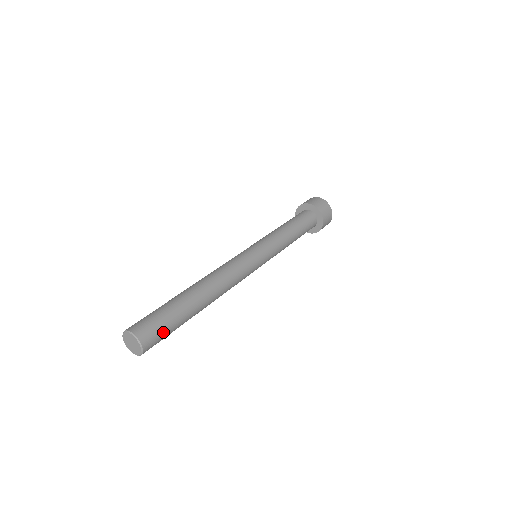
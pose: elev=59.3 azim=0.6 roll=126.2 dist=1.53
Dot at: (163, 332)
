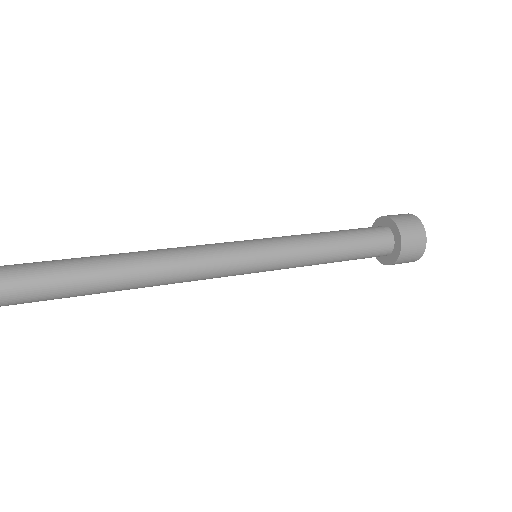
Dot at: (29, 279)
